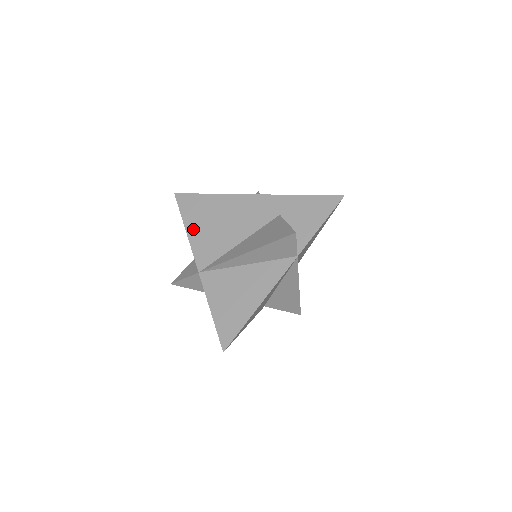
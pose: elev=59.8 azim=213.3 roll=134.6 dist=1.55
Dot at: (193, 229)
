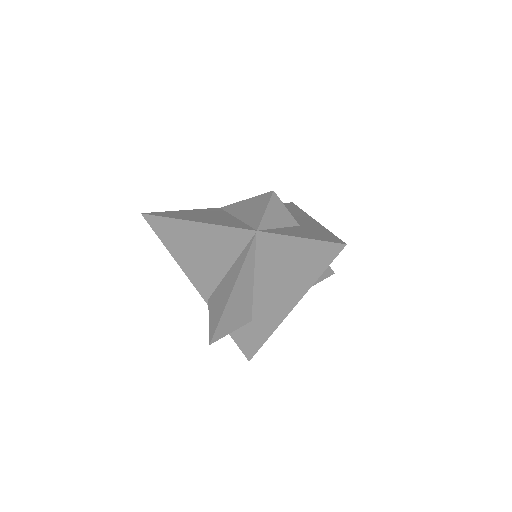
Dot at: occluded
